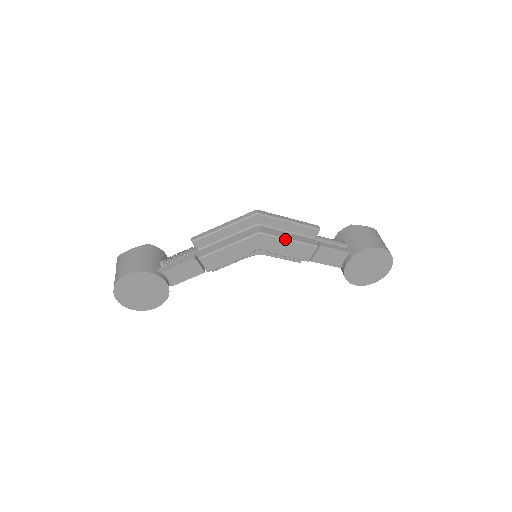
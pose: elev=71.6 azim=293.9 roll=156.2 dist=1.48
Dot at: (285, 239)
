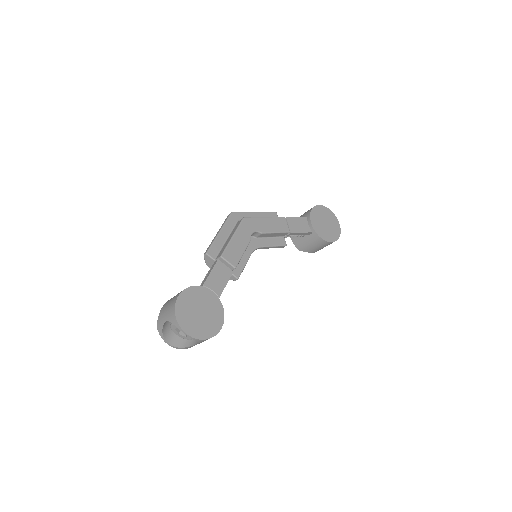
Dot at: (262, 217)
